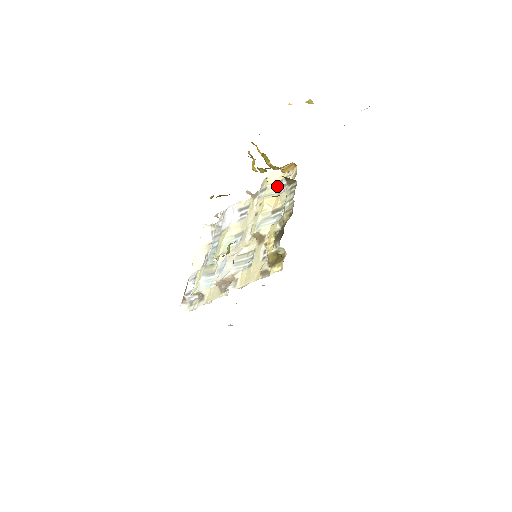
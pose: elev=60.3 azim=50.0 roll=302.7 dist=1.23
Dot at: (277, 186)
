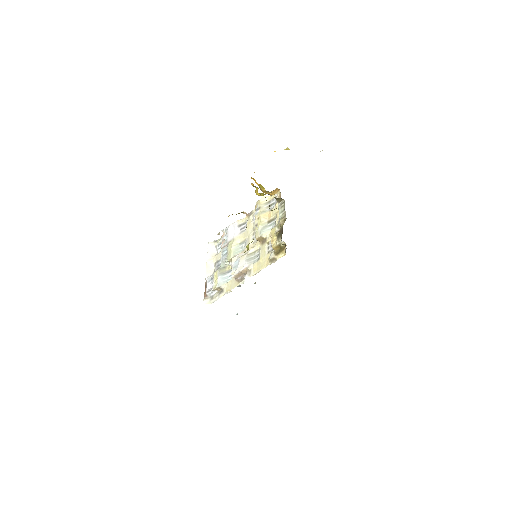
Dot at: (267, 205)
